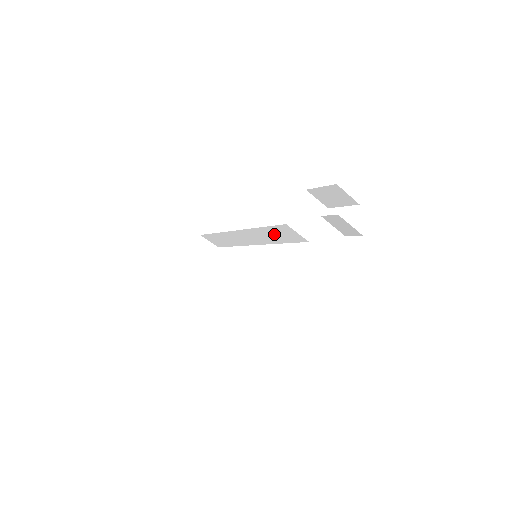
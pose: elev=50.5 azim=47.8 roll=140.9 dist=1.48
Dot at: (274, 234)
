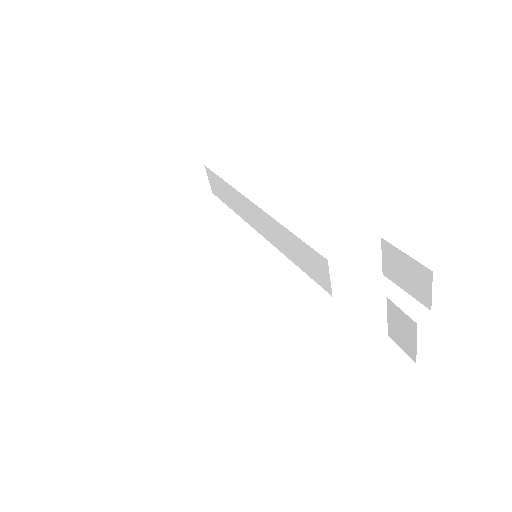
Dot at: (297, 250)
